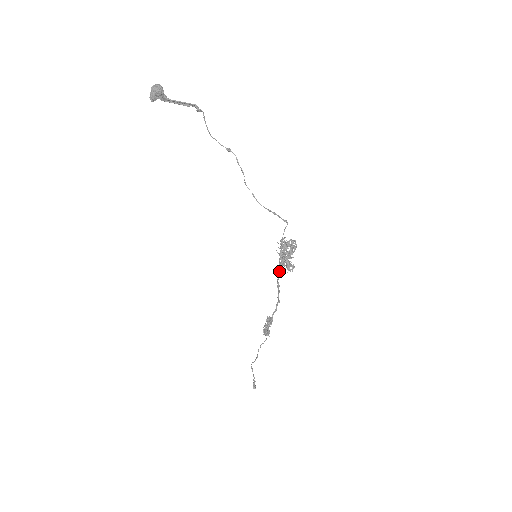
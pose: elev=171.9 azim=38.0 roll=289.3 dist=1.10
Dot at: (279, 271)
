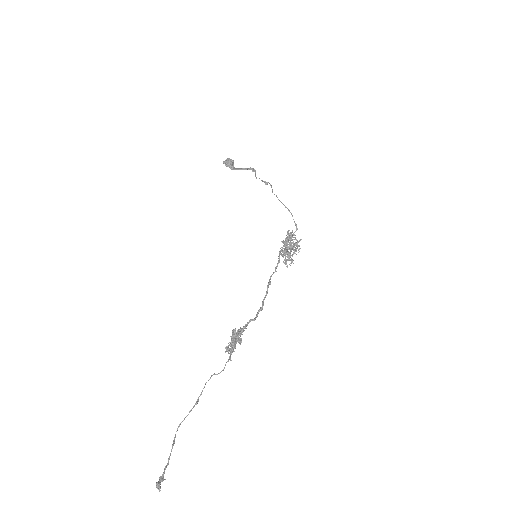
Dot at: (275, 267)
